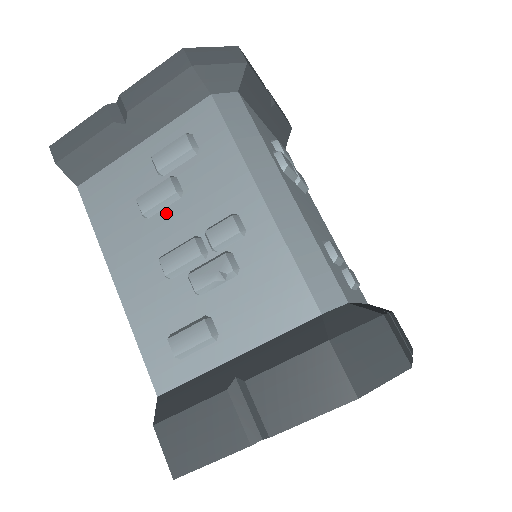
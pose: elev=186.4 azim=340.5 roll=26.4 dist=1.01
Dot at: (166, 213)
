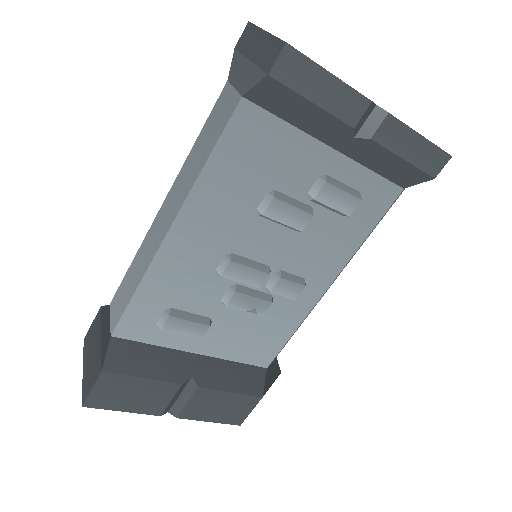
Dot at: (274, 228)
